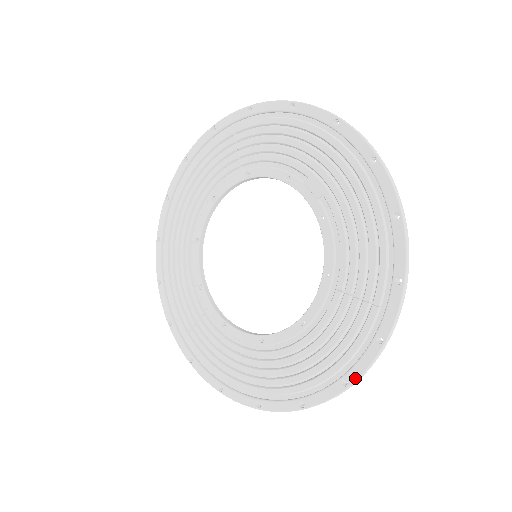
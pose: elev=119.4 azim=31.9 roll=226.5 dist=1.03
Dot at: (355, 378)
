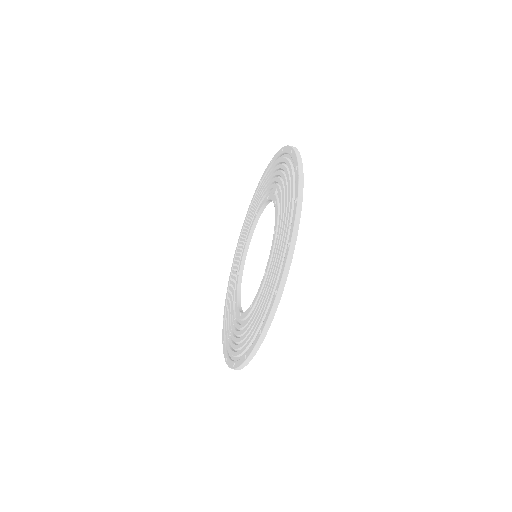
Dot at: (279, 283)
